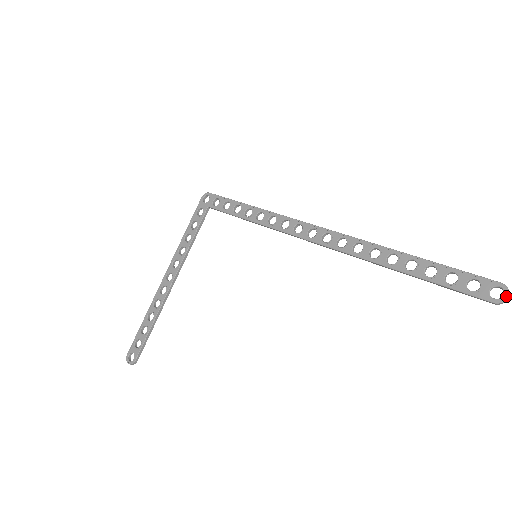
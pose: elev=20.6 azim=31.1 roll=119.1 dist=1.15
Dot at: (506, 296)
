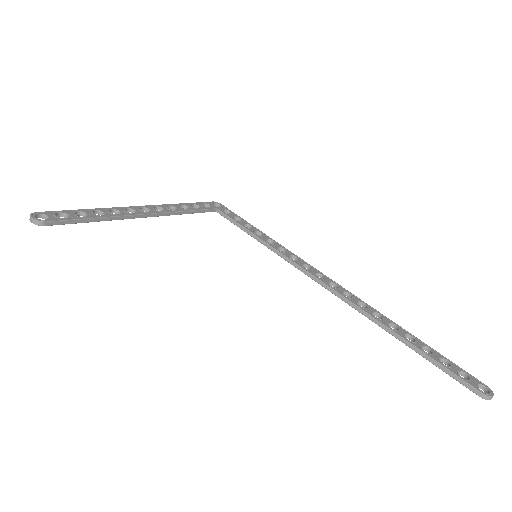
Dot at: (492, 394)
